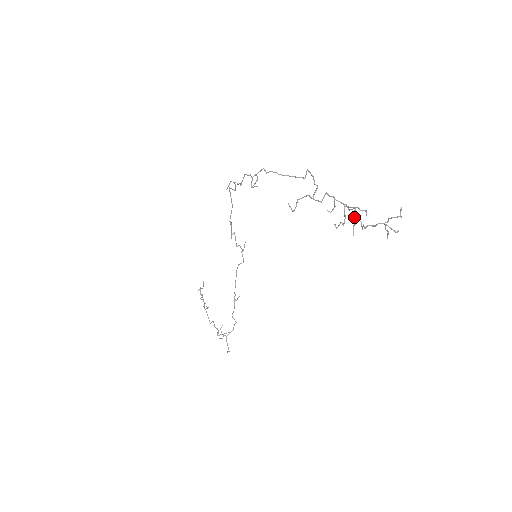
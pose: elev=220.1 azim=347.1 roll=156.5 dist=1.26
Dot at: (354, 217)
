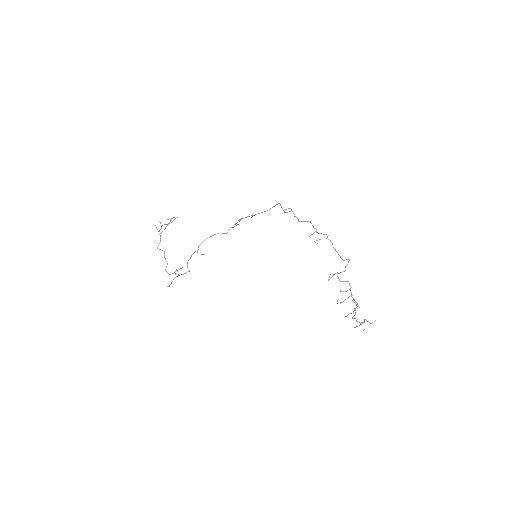
Dot at: (355, 310)
